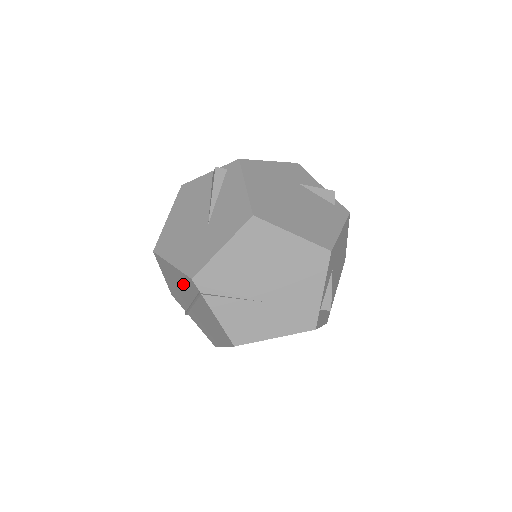
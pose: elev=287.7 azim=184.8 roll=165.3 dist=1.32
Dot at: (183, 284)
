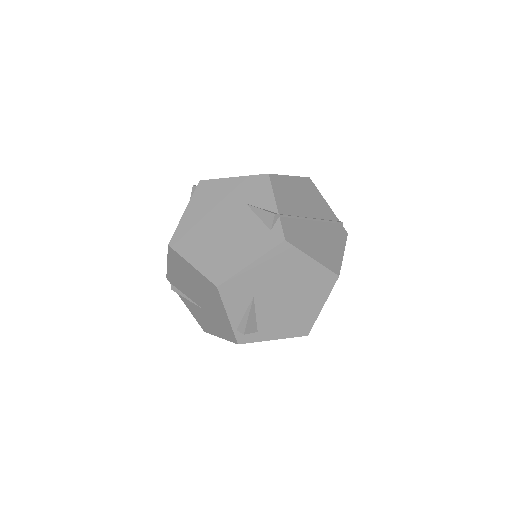
Dot at: occluded
